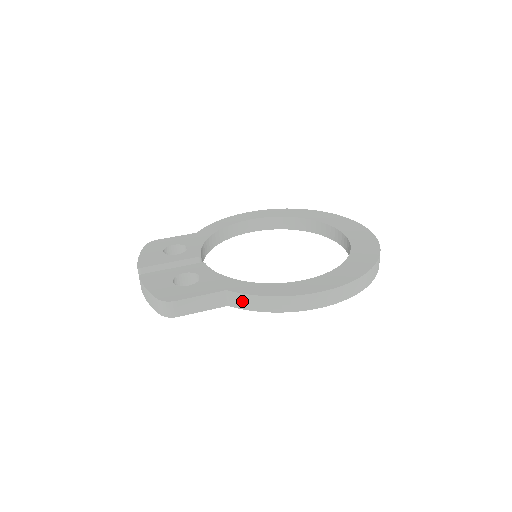
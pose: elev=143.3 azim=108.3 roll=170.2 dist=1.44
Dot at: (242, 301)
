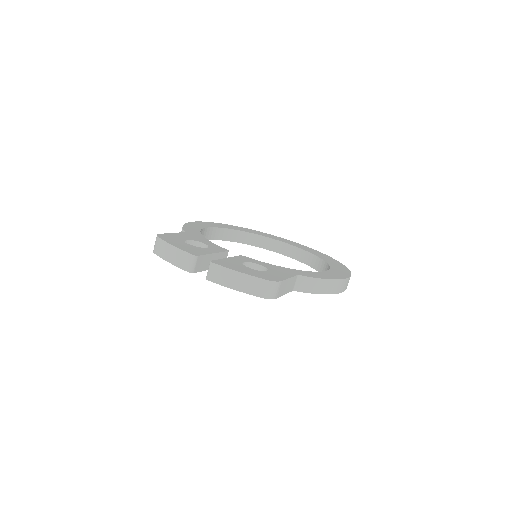
Dot at: (309, 285)
